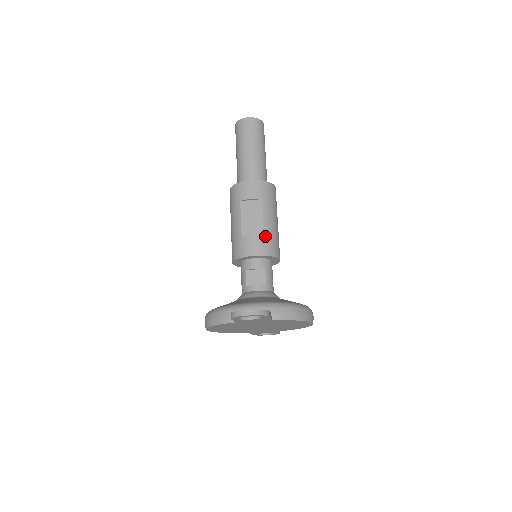
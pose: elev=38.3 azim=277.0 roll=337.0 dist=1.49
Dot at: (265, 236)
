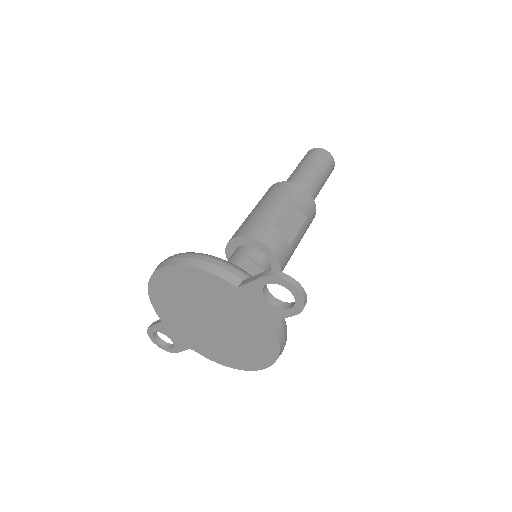
Dot at: (290, 247)
